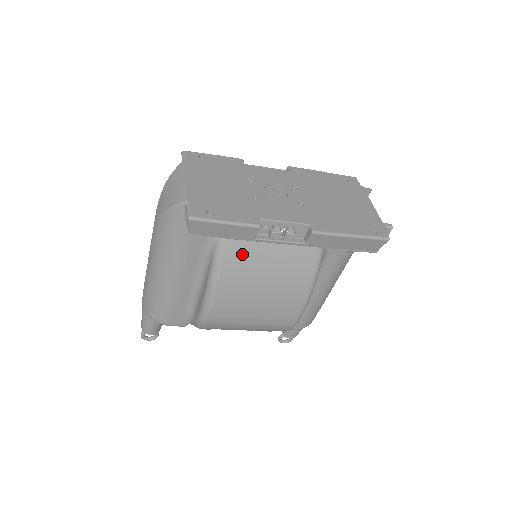
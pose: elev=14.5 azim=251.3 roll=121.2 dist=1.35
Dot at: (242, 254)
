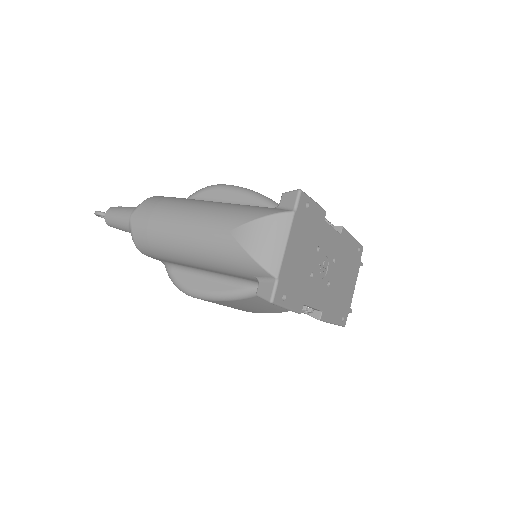
Dot at: occluded
